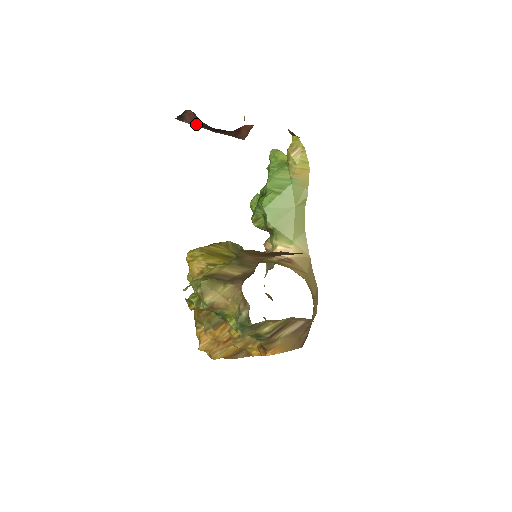
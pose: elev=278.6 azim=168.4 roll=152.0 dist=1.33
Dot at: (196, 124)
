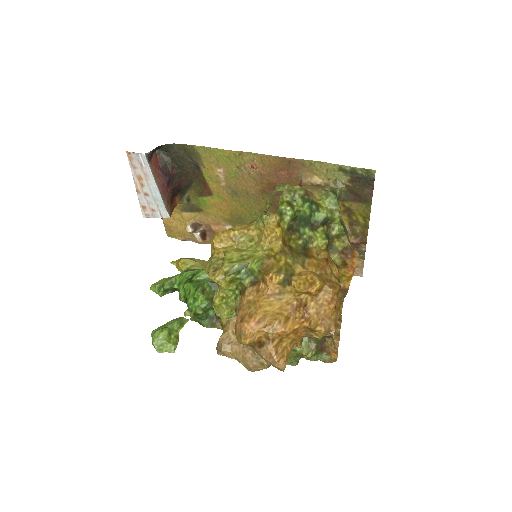
Dot at: (157, 169)
